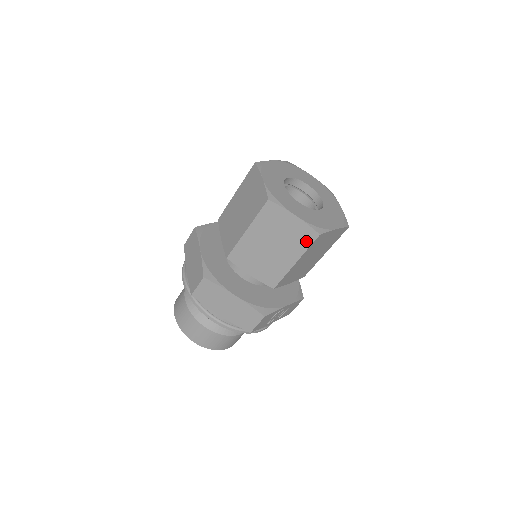
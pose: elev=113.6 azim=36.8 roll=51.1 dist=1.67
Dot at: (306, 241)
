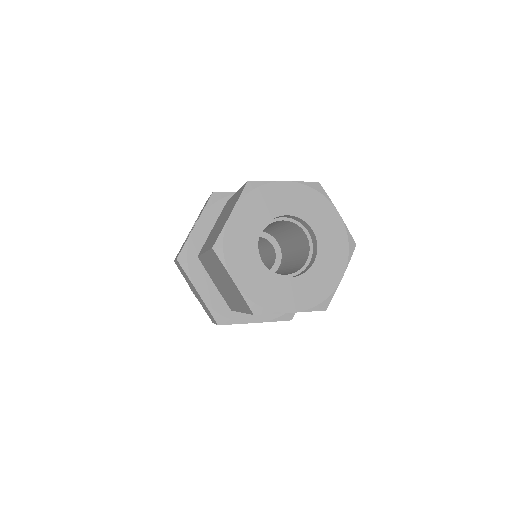
Dot at: occluded
